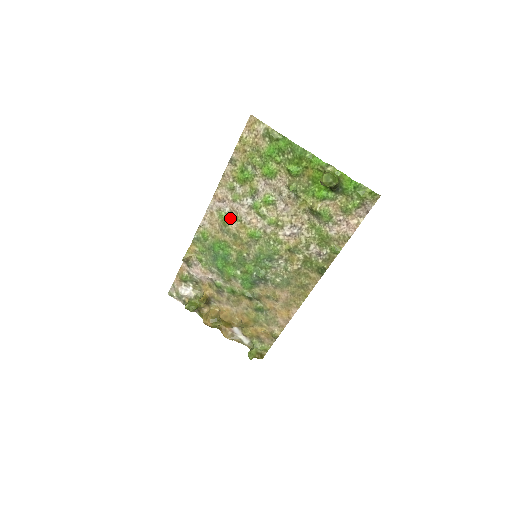
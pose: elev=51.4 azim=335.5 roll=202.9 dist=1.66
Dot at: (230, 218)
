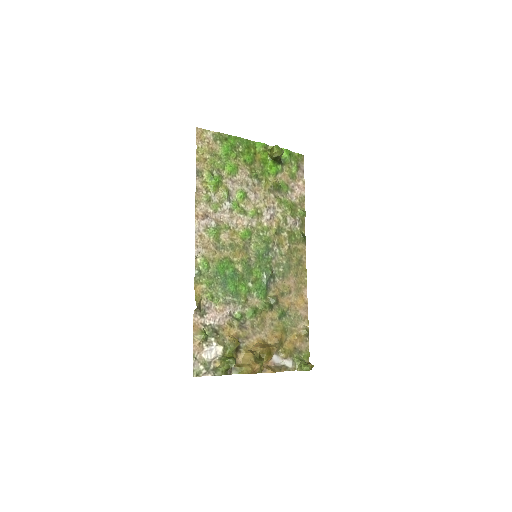
Dot at: (220, 230)
